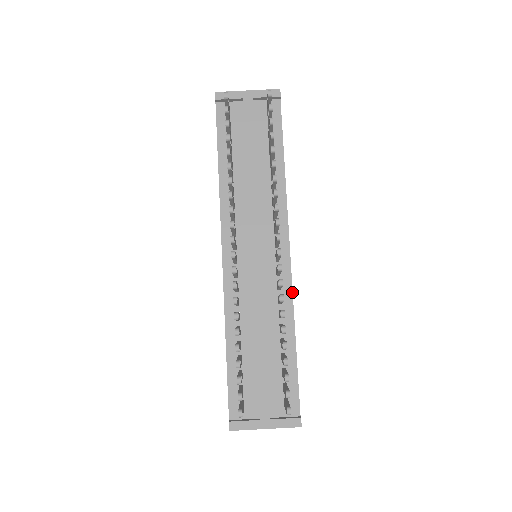
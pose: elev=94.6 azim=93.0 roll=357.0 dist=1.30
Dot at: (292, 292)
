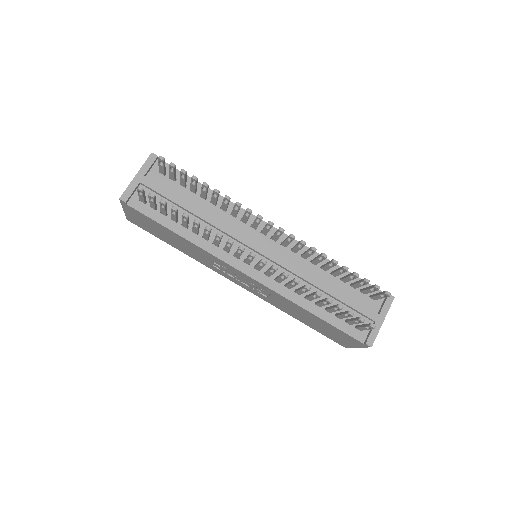
Dot at: occluded
